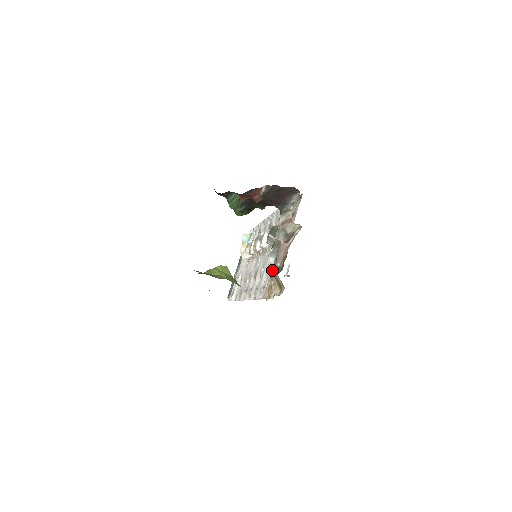
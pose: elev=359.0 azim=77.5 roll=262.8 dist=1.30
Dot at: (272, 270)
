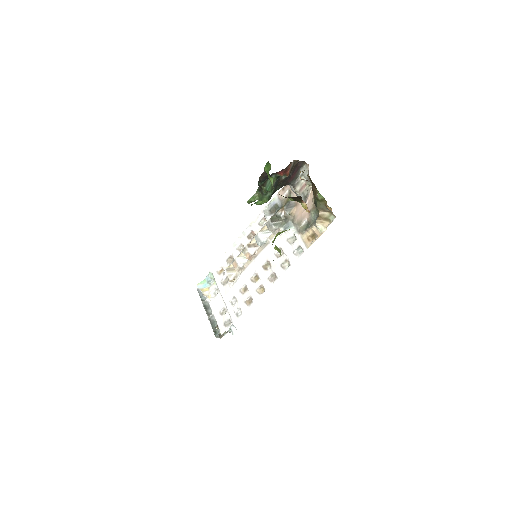
Dot at: (300, 230)
